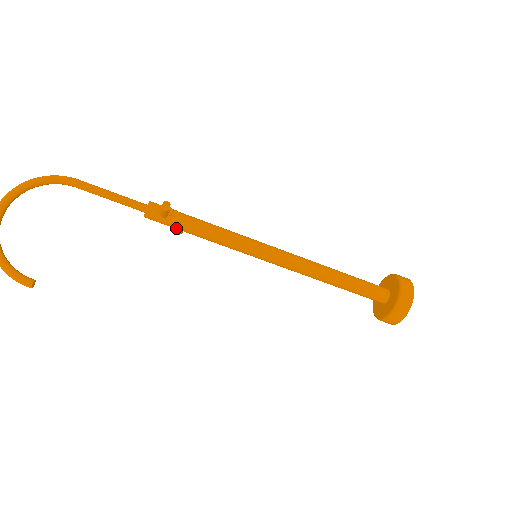
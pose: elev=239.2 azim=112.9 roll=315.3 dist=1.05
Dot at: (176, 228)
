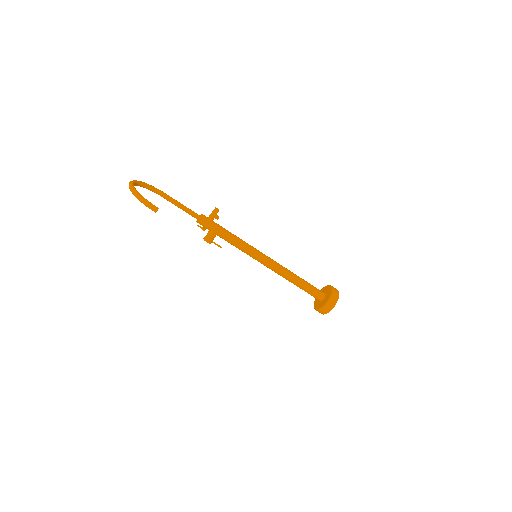
Dot at: (215, 229)
